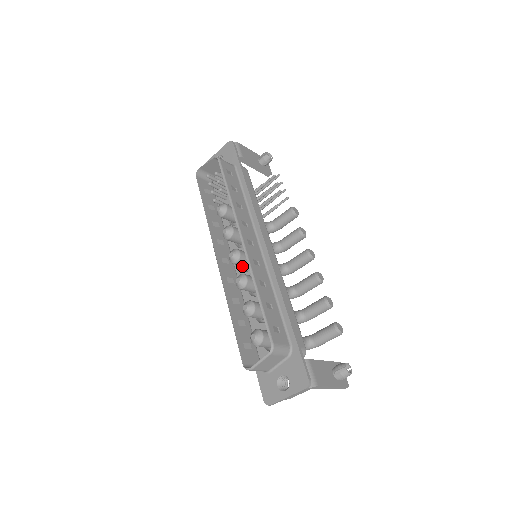
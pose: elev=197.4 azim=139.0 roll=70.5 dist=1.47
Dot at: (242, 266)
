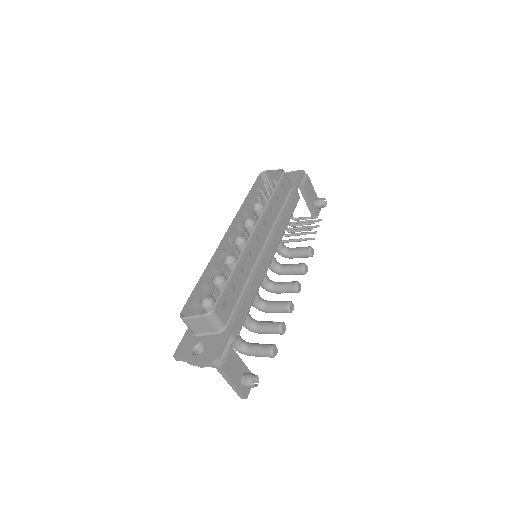
Dot at: occluded
